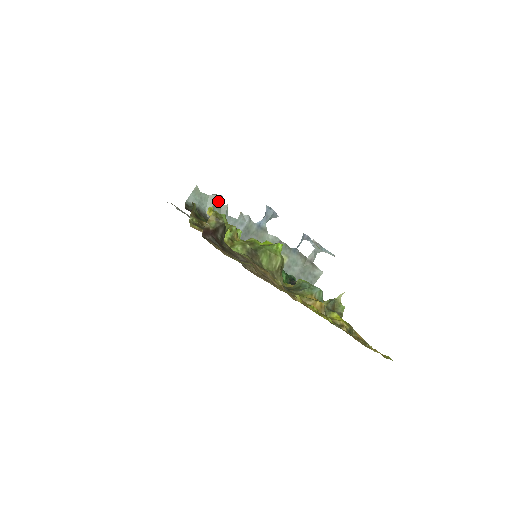
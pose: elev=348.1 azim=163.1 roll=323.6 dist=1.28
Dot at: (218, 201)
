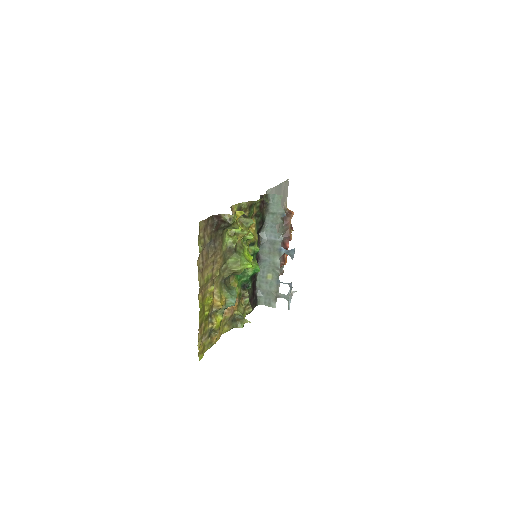
Dot at: (281, 214)
